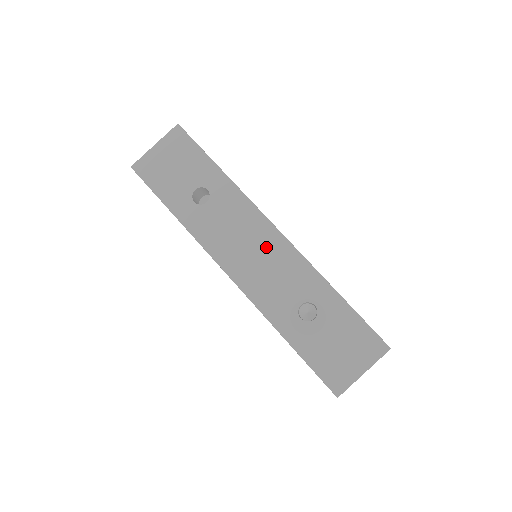
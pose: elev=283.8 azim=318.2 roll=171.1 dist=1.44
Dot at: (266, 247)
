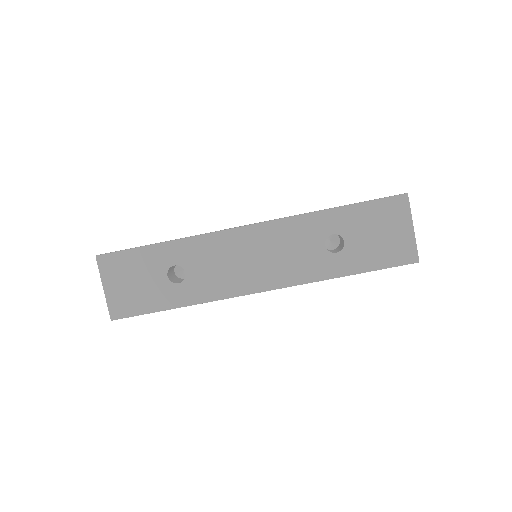
Dot at: (257, 245)
